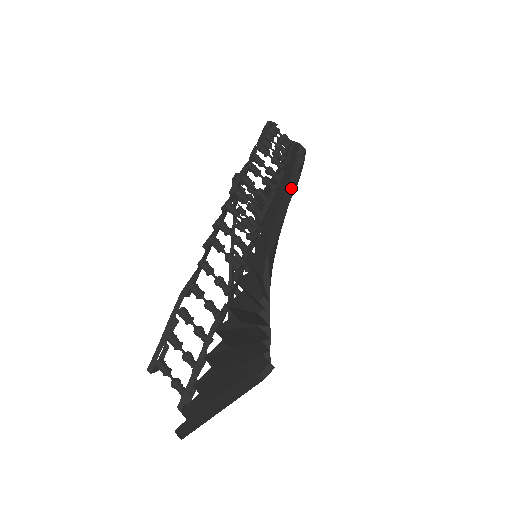
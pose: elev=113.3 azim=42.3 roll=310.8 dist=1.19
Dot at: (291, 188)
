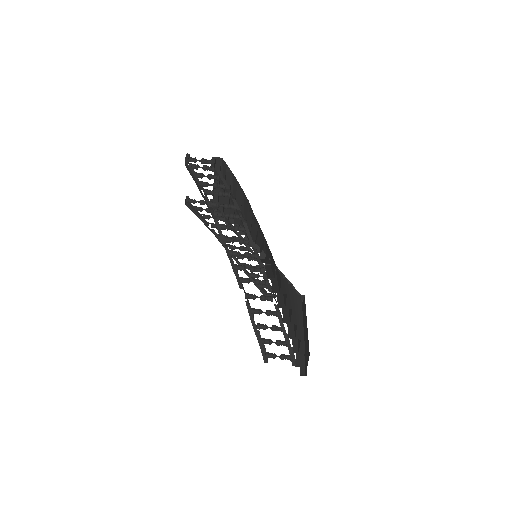
Dot at: (241, 199)
